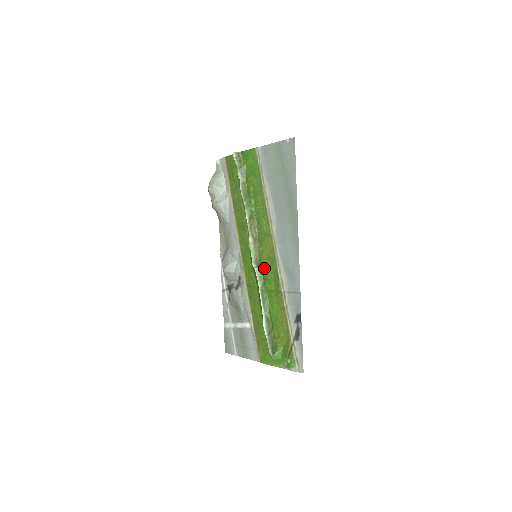
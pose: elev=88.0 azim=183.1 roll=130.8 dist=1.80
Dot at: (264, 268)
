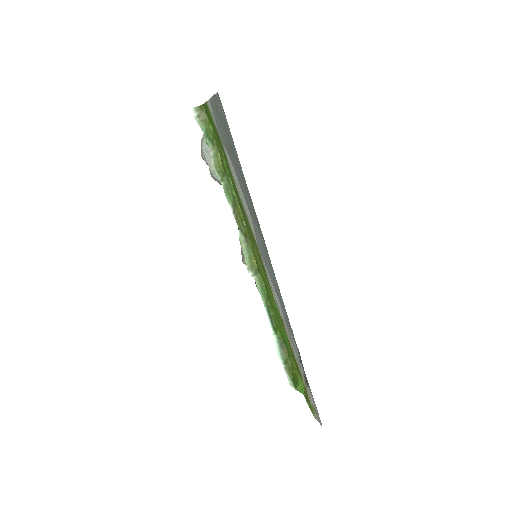
Dot at: (262, 277)
